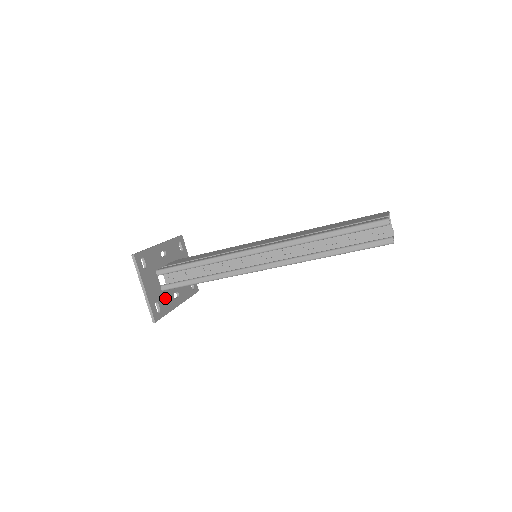
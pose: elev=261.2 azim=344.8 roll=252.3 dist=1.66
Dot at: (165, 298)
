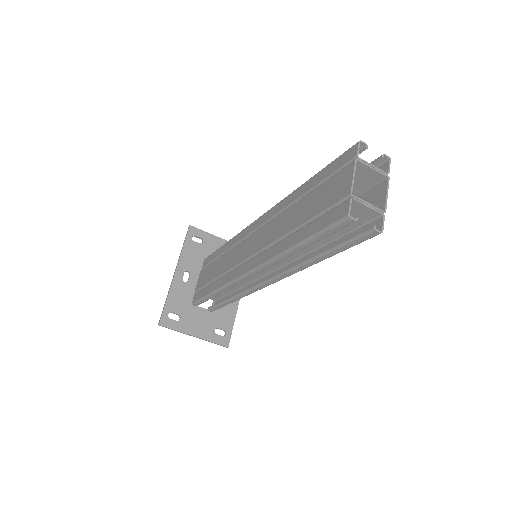
Dot at: (221, 313)
